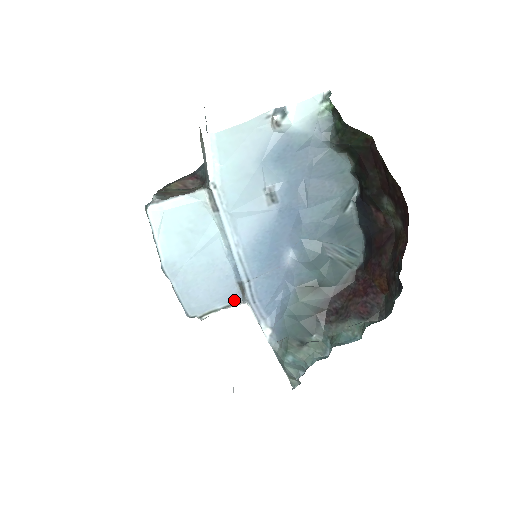
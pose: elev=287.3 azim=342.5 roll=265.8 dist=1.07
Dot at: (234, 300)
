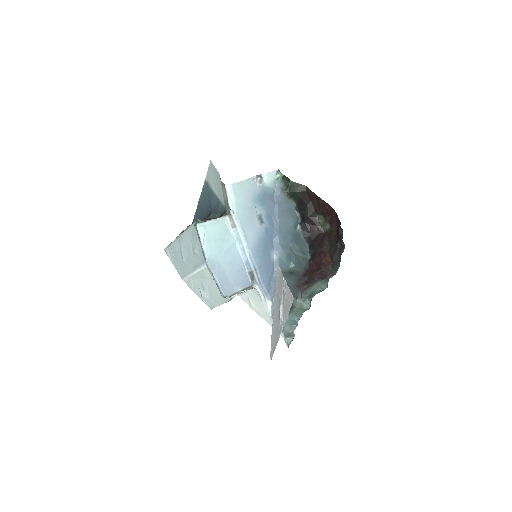
Dot at: (247, 285)
